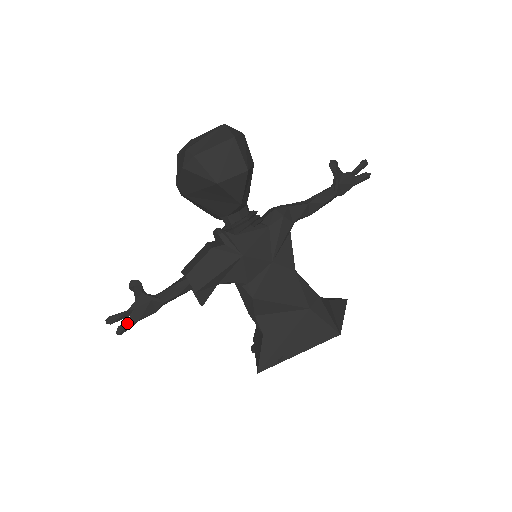
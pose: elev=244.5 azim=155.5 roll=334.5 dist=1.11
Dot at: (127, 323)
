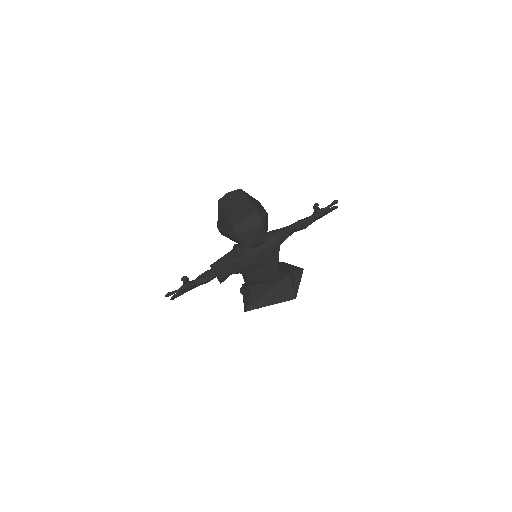
Dot at: (177, 295)
